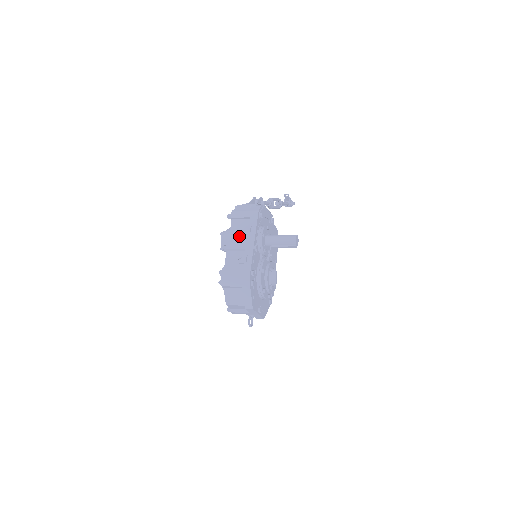
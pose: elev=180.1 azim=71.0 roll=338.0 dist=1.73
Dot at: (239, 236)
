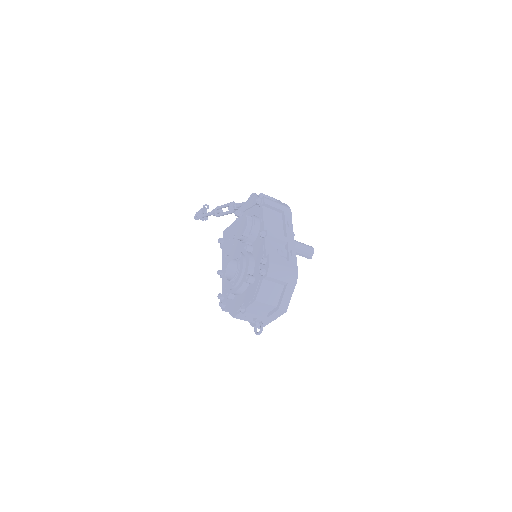
Dot at: (274, 226)
